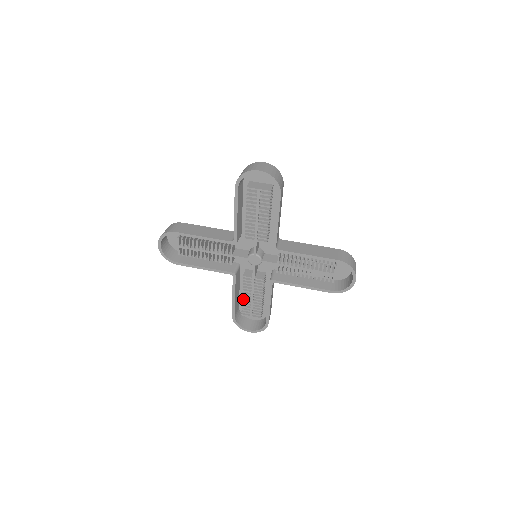
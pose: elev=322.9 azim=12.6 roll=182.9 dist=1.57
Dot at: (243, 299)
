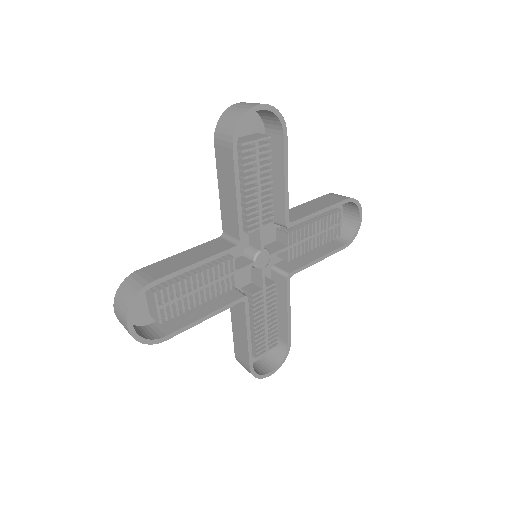
Dot at: (256, 332)
